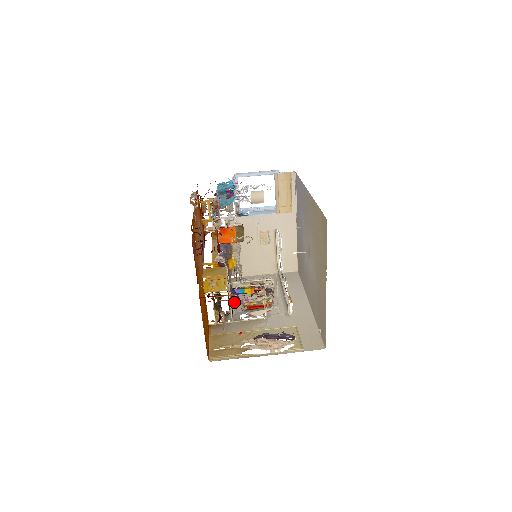
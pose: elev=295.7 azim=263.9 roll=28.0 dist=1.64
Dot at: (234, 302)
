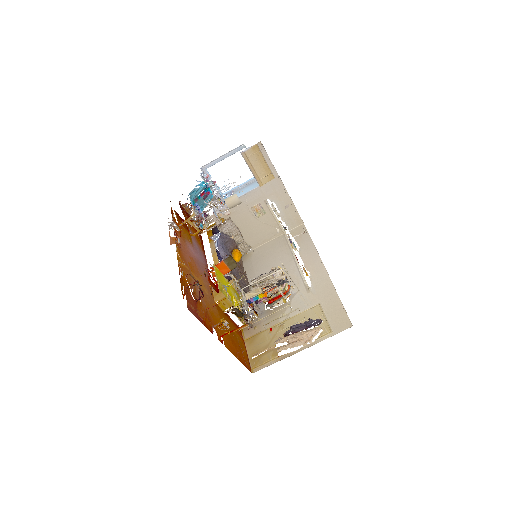
Dot at: (253, 306)
